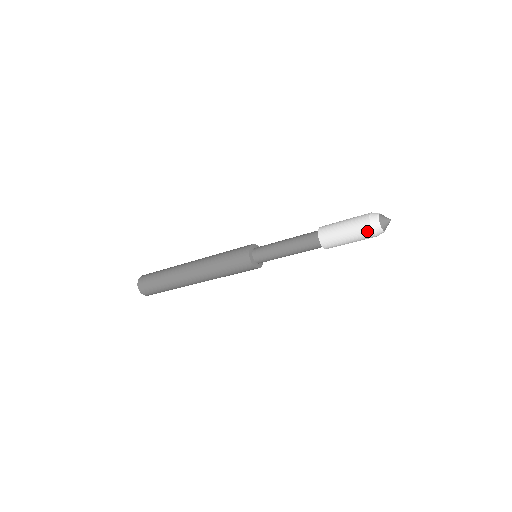
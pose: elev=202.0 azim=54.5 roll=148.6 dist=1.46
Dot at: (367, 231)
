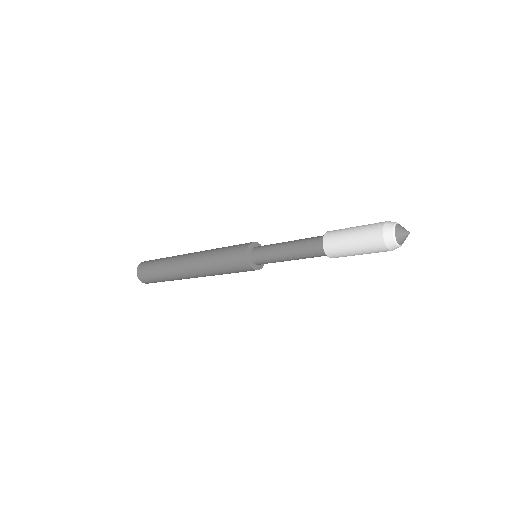
Dot at: (377, 233)
